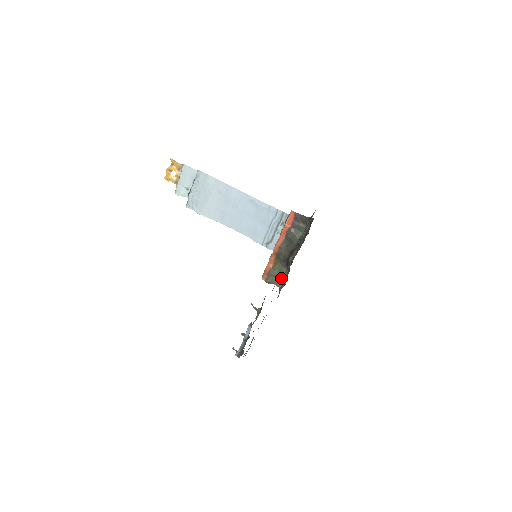
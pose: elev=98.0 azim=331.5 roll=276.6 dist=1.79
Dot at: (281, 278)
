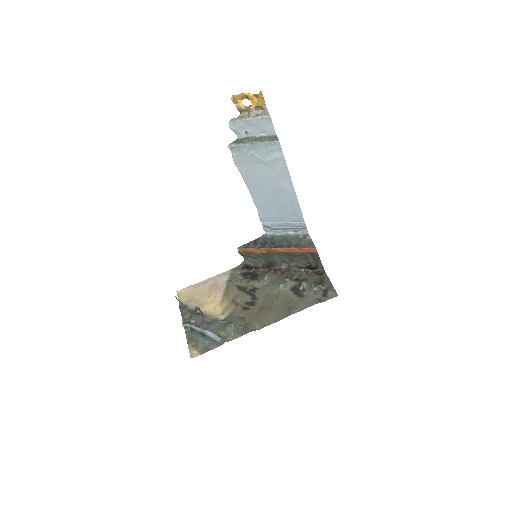
Dot at: (253, 260)
